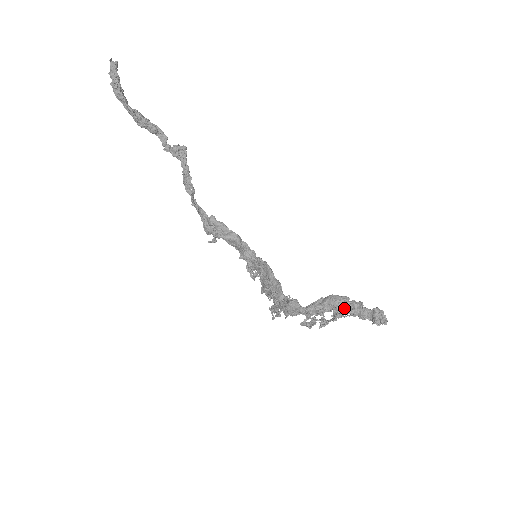
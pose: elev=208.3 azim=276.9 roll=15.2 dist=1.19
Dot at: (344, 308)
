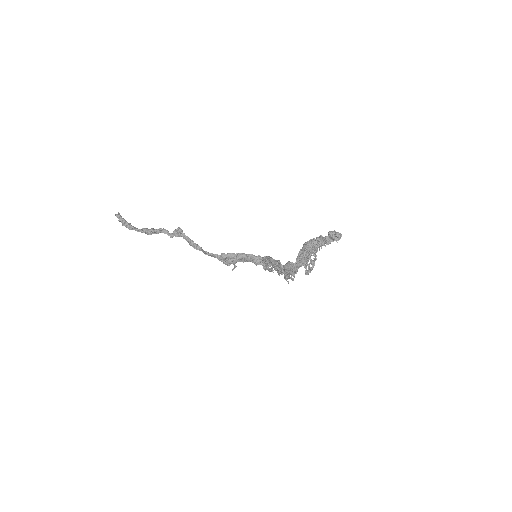
Dot at: (314, 246)
